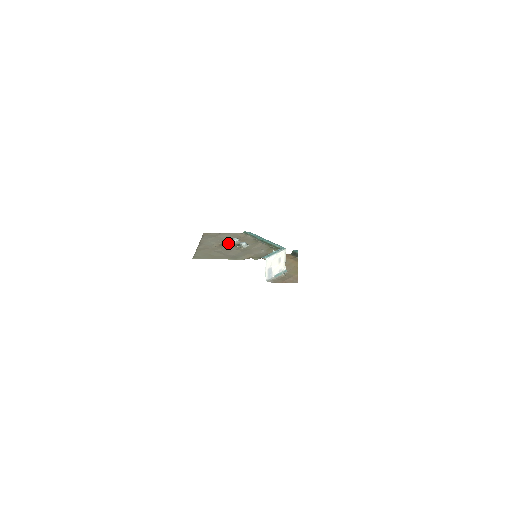
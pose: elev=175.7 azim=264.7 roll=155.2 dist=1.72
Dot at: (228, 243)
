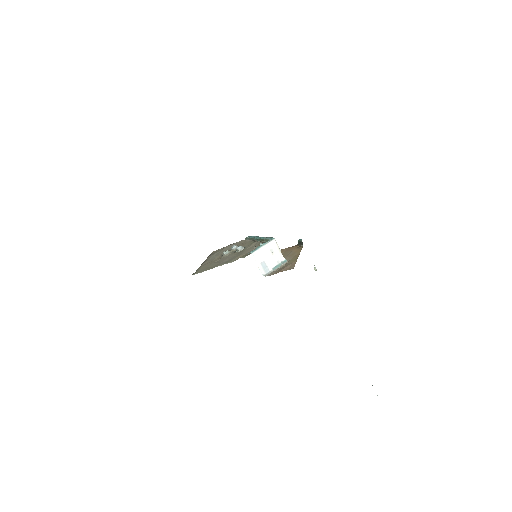
Dot at: (226, 252)
